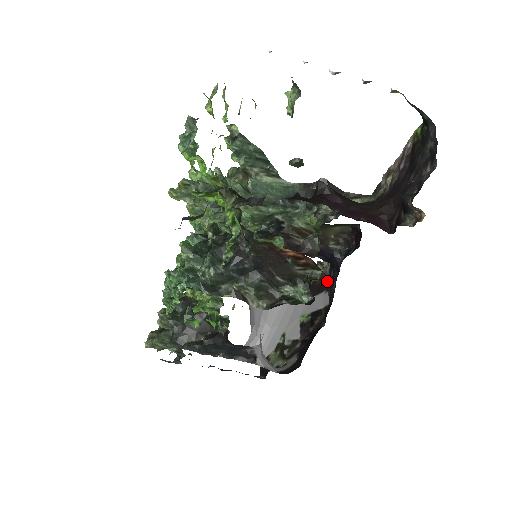
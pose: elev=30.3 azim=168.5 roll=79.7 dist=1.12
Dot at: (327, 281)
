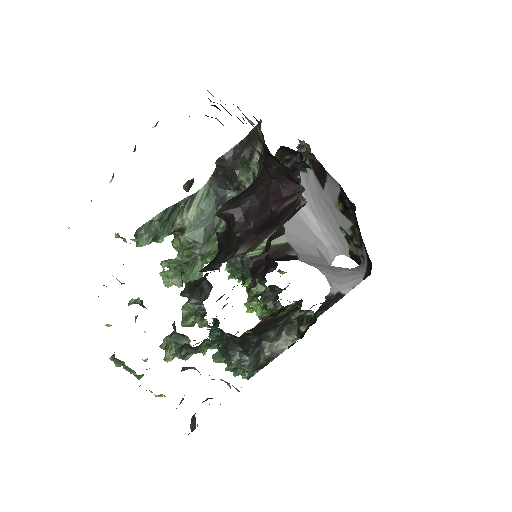
Dot at: (320, 163)
